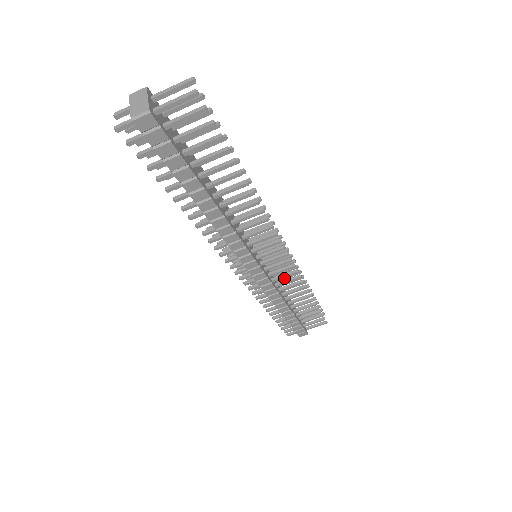
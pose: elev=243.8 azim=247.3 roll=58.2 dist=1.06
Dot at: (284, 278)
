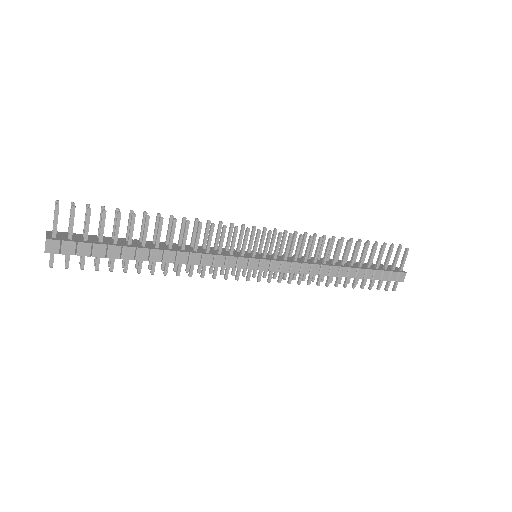
Dot at: (311, 251)
